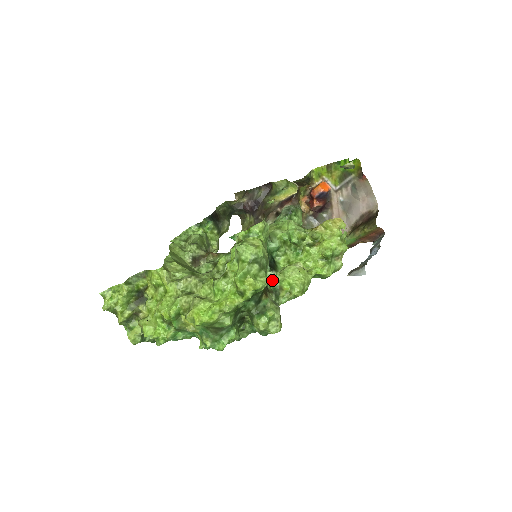
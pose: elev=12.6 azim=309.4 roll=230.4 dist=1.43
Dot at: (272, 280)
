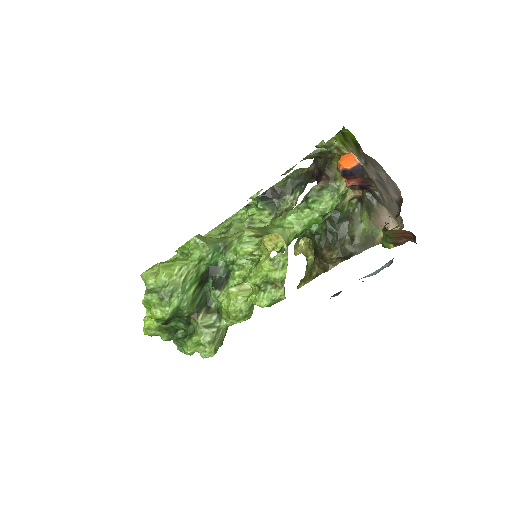
Dot at: (216, 299)
